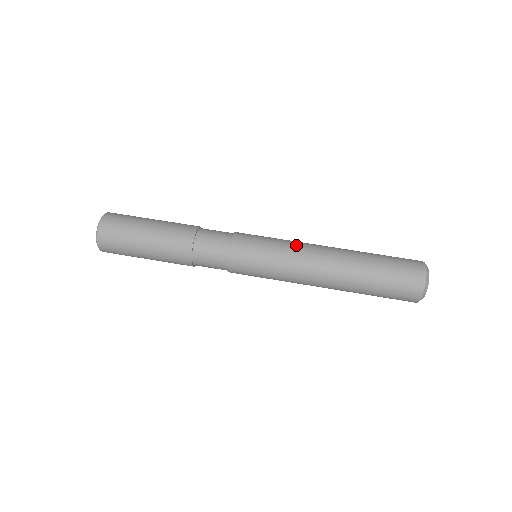
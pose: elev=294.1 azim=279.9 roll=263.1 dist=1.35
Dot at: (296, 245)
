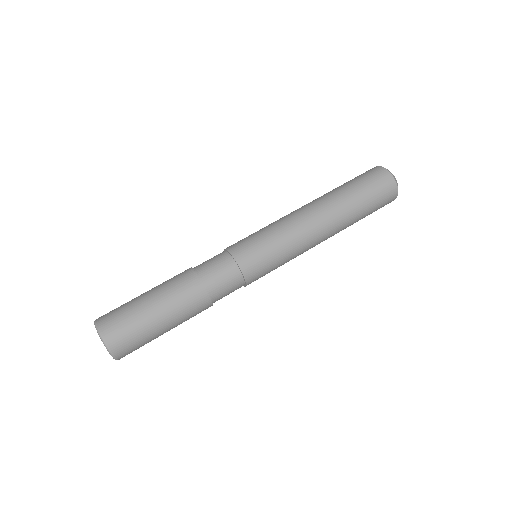
Dot at: (279, 219)
